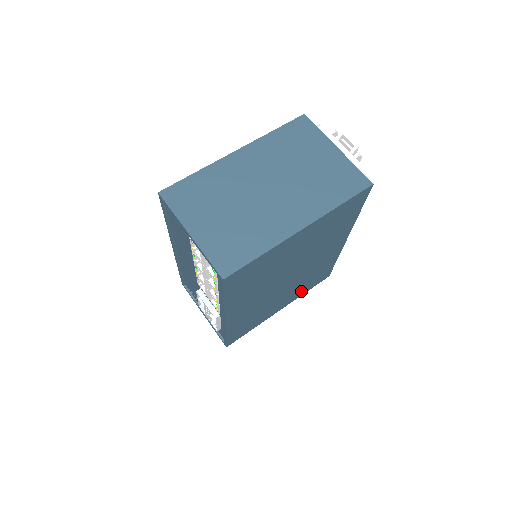
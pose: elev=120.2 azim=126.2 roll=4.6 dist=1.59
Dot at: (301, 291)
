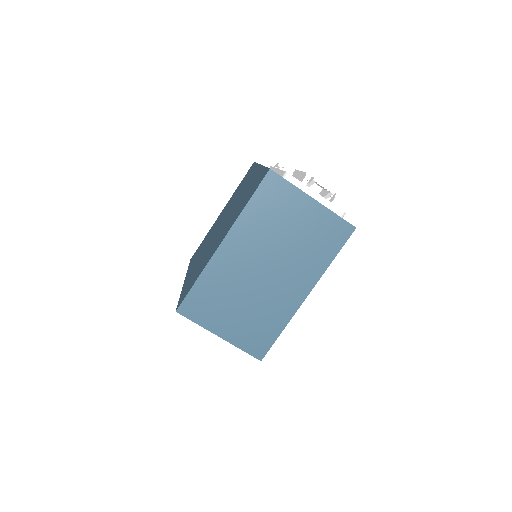
Dot at: occluded
